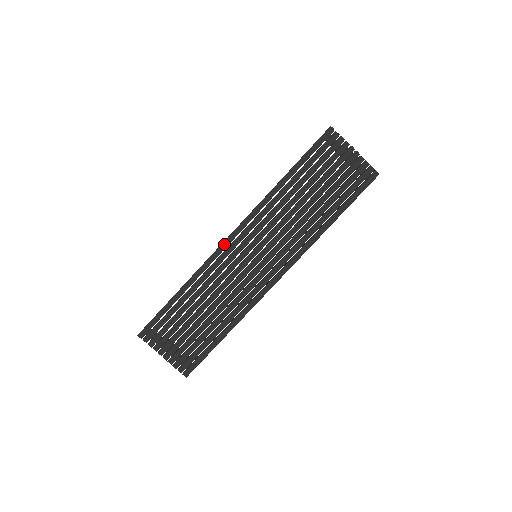
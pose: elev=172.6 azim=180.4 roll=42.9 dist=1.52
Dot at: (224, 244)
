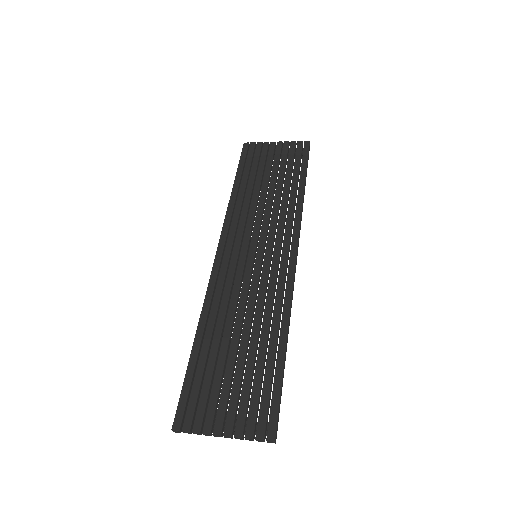
Dot at: (215, 266)
